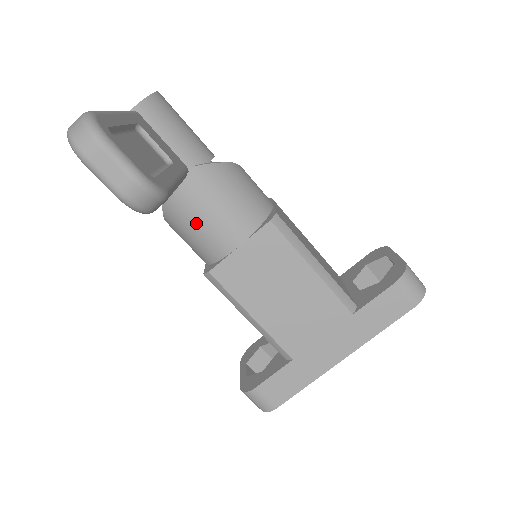
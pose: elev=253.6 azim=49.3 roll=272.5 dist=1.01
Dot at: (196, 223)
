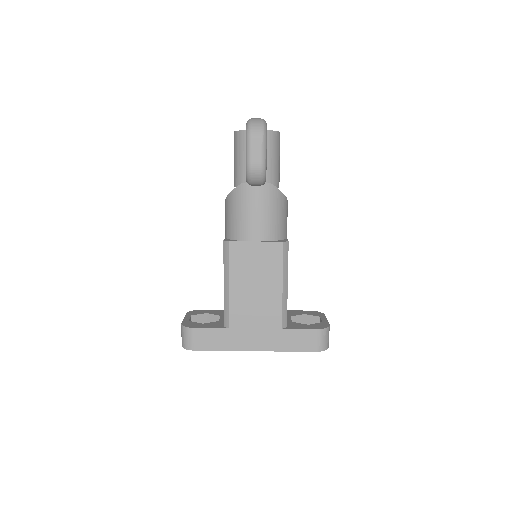
Dot at: (245, 211)
